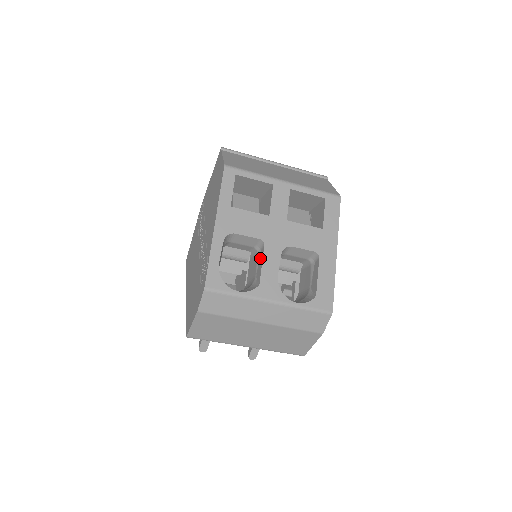
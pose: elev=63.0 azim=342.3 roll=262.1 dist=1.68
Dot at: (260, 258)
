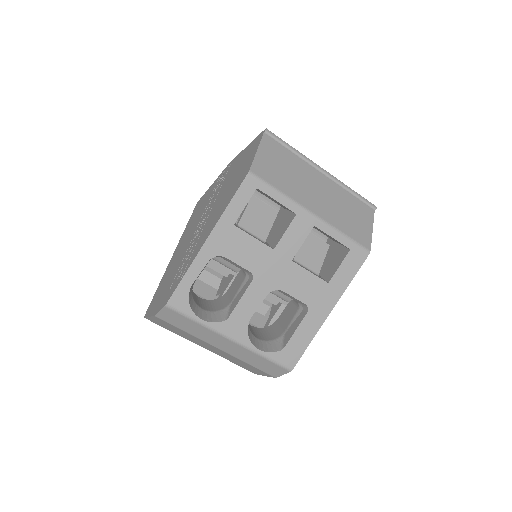
Dot at: (243, 288)
